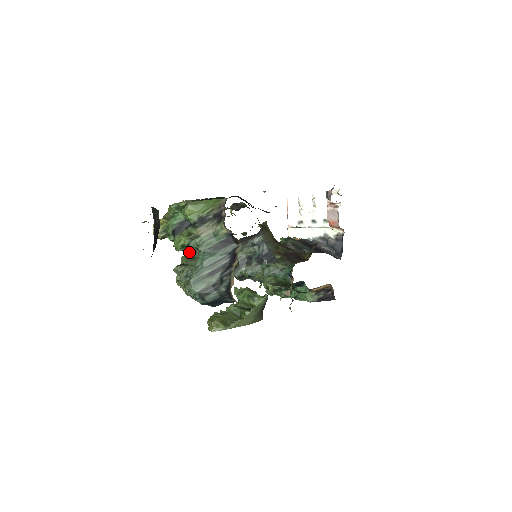
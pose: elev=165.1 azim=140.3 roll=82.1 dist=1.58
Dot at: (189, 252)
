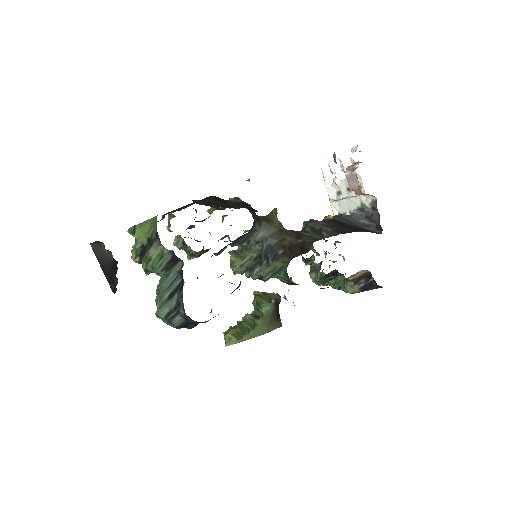
Dot at: occluded
